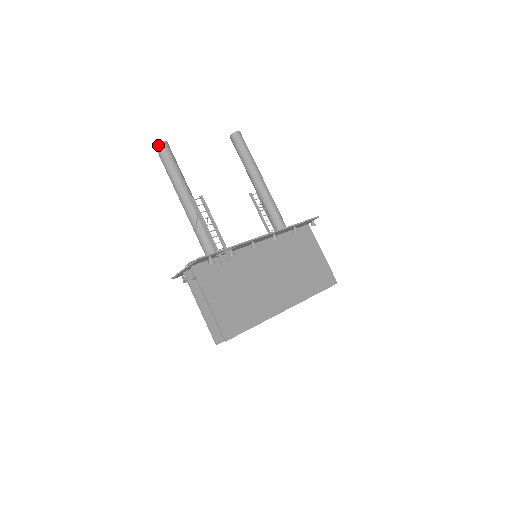
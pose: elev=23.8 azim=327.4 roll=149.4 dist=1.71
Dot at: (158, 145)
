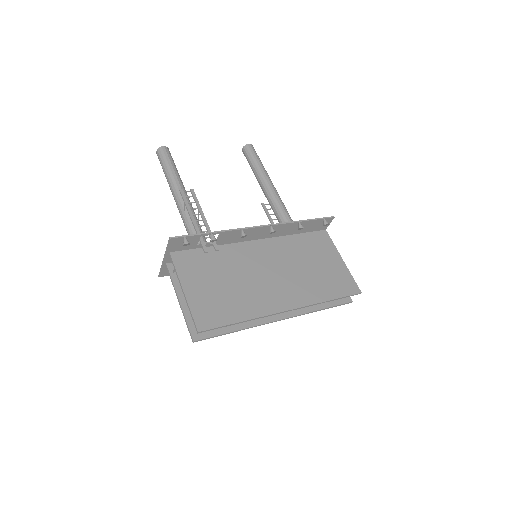
Dot at: (158, 150)
